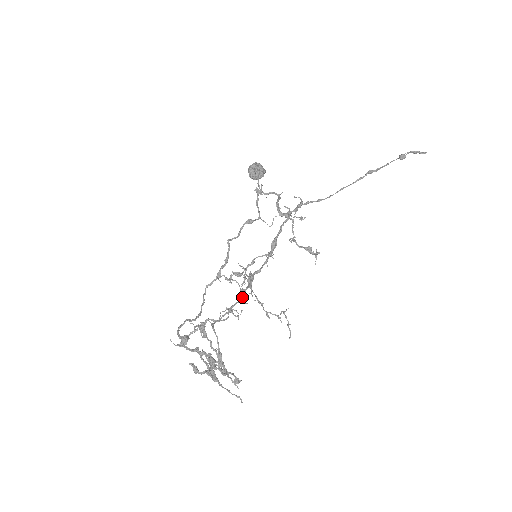
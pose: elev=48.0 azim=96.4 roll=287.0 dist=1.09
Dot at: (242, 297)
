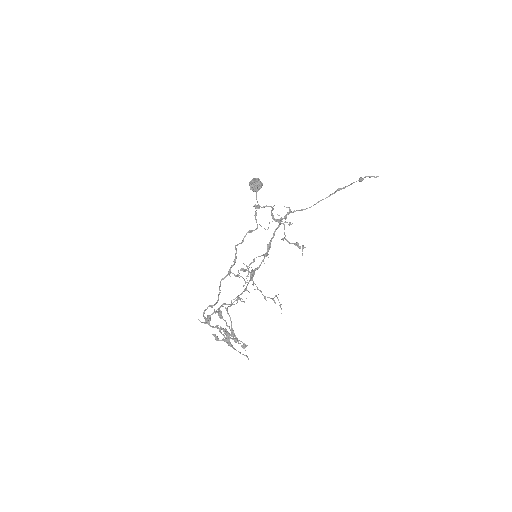
Dot at: (246, 288)
